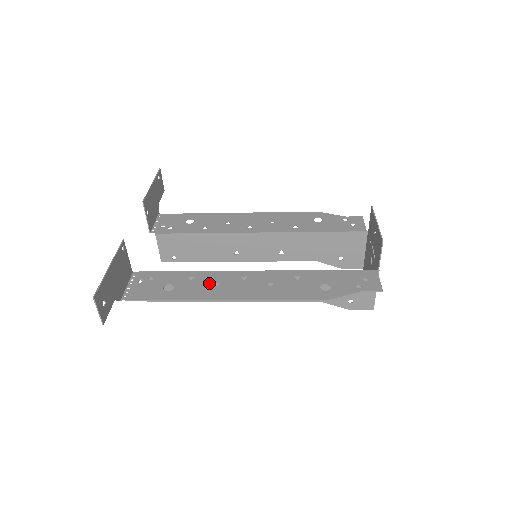
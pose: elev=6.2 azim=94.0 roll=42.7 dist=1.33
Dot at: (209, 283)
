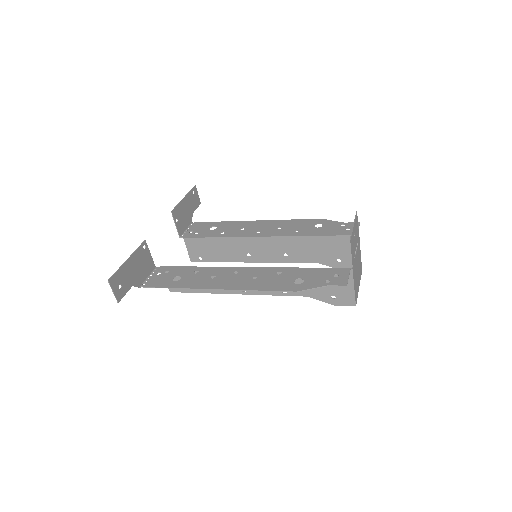
Dot at: (208, 276)
